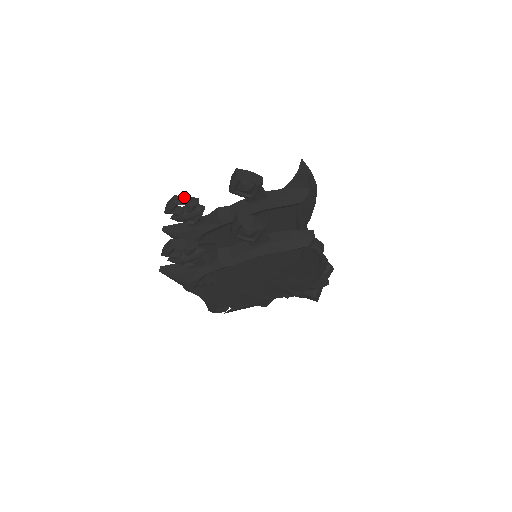
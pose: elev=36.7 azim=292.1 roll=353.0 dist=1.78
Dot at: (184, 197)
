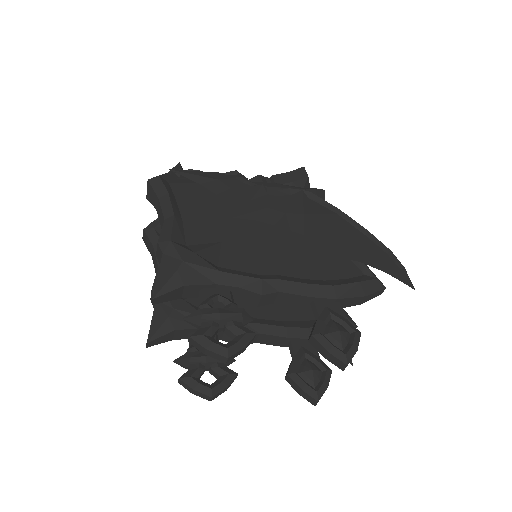
Dot at: (241, 352)
